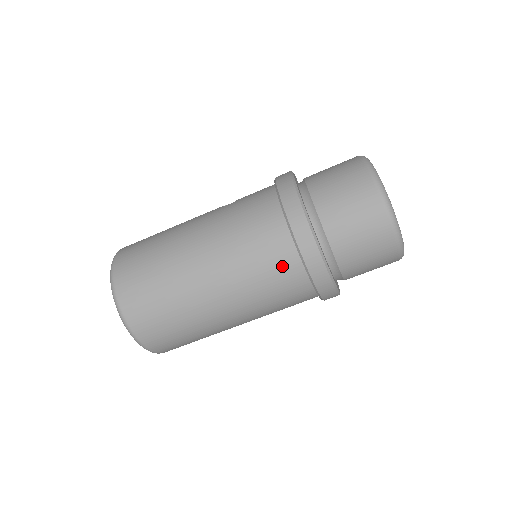
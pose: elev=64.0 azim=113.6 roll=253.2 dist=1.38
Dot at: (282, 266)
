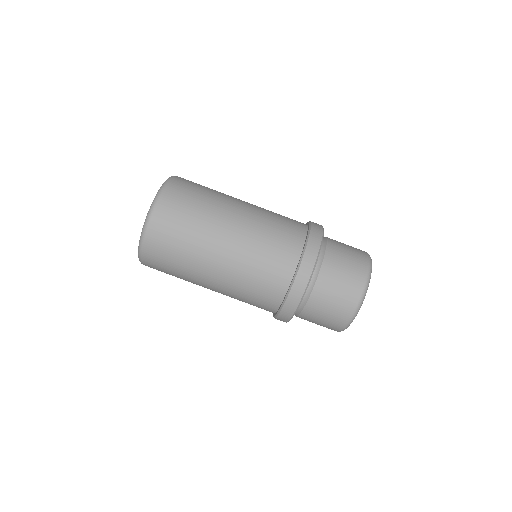
Dot at: (279, 269)
